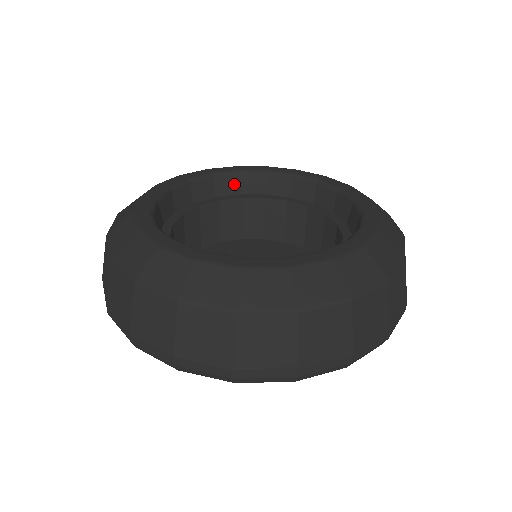
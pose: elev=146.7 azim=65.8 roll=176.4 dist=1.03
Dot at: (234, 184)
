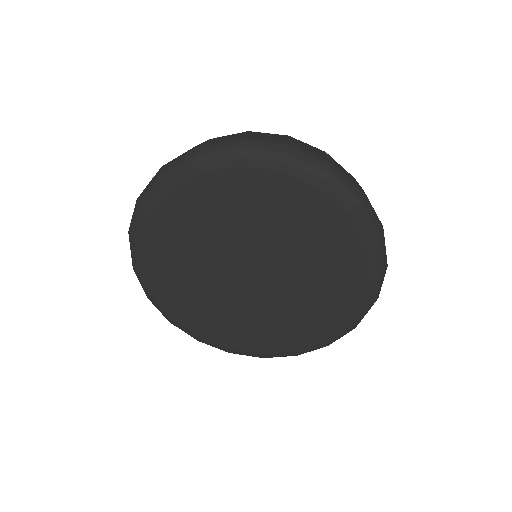
Dot at: occluded
